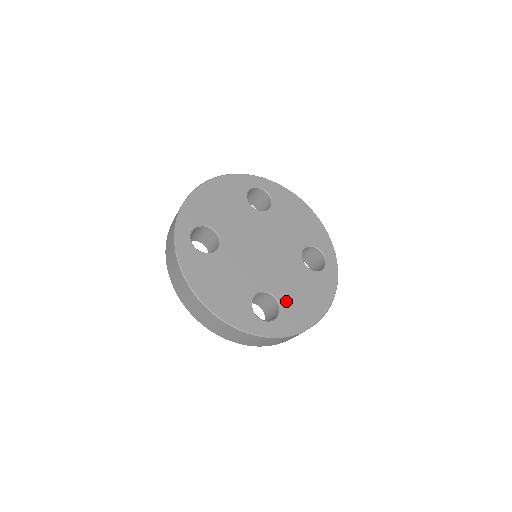
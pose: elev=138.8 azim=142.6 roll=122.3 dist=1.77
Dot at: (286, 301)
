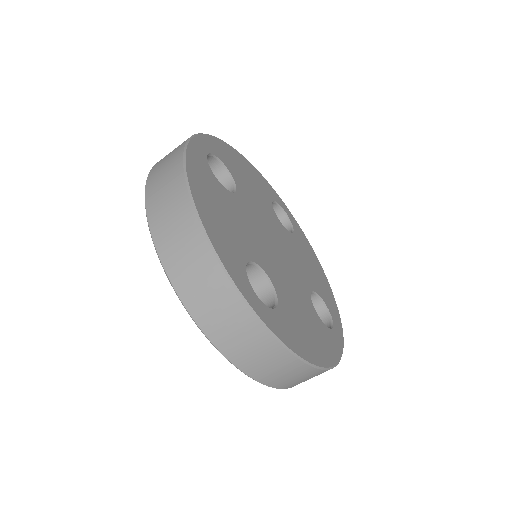
Dot at: (285, 307)
